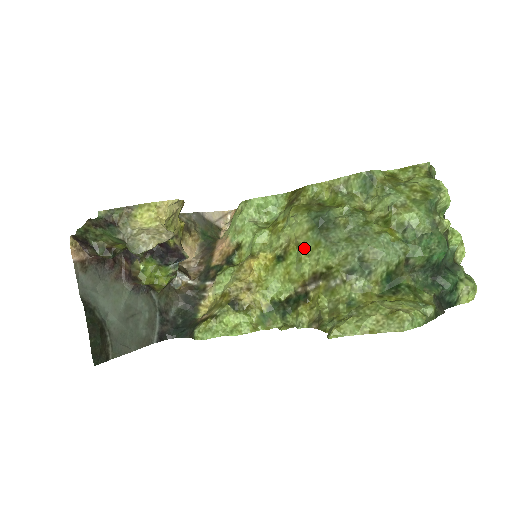
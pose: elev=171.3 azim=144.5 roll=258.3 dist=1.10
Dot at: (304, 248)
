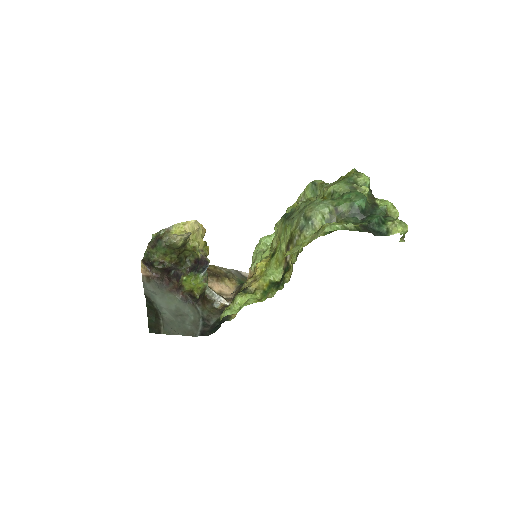
Dot at: (281, 236)
